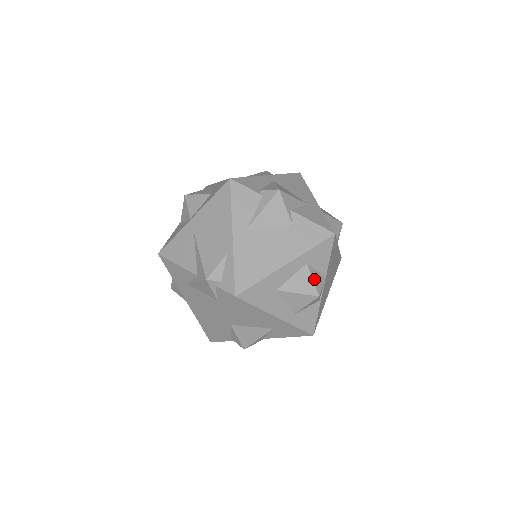
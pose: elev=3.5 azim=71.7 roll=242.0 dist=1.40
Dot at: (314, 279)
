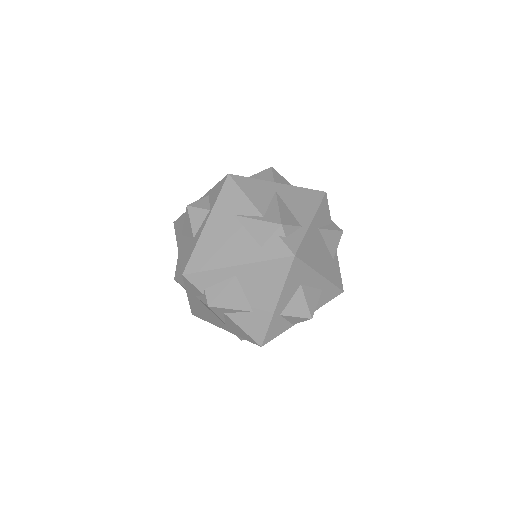
Dot at: occluded
